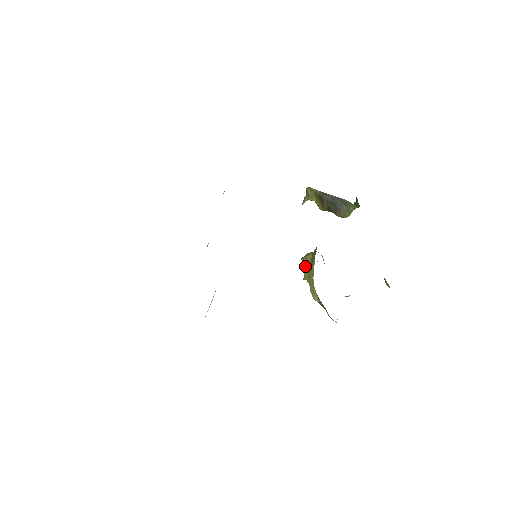
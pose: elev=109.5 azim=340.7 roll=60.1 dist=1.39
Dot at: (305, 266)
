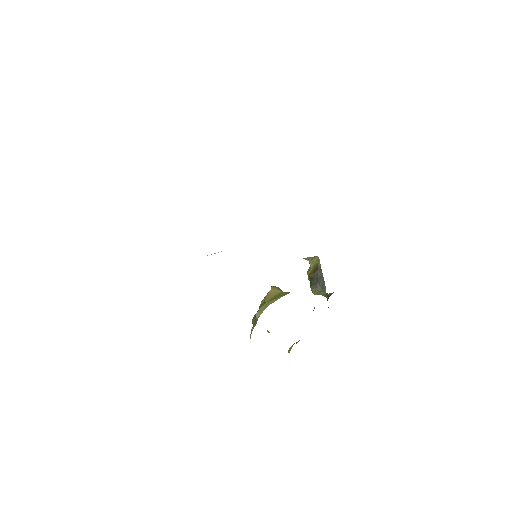
Dot at: (271, 292)
